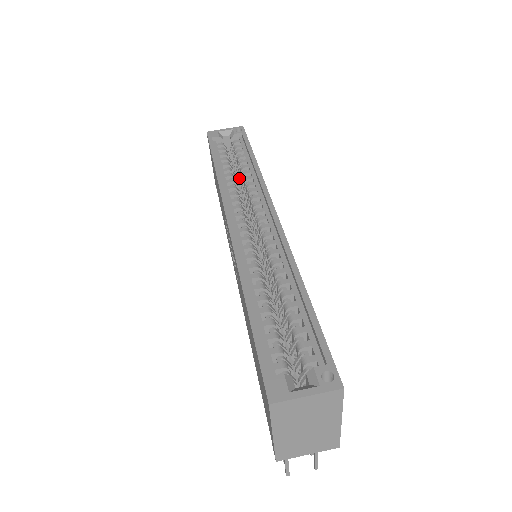
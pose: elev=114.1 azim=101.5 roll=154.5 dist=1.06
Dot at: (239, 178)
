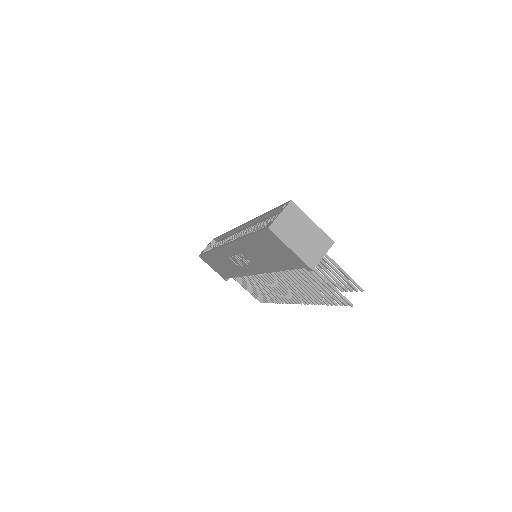
Dot at: occluded
